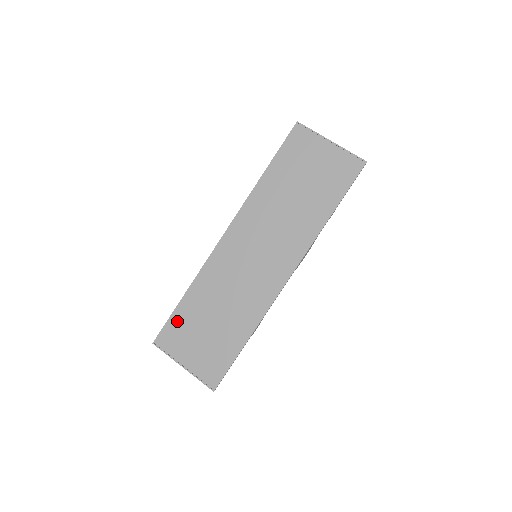
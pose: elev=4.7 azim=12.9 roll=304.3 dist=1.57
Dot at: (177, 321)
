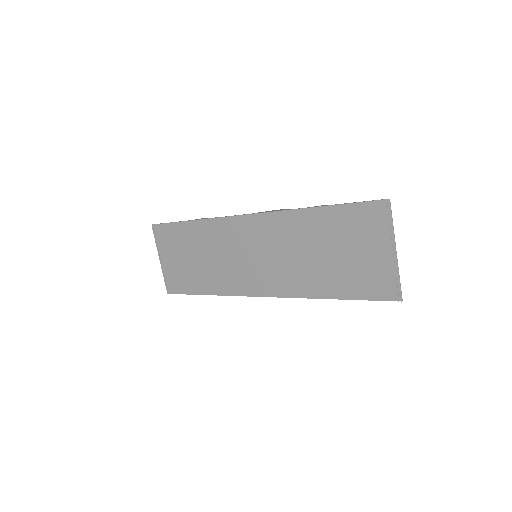
Dot at: (174, 231)
